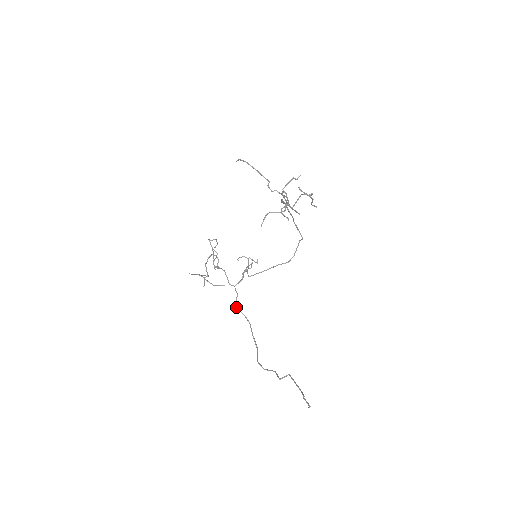
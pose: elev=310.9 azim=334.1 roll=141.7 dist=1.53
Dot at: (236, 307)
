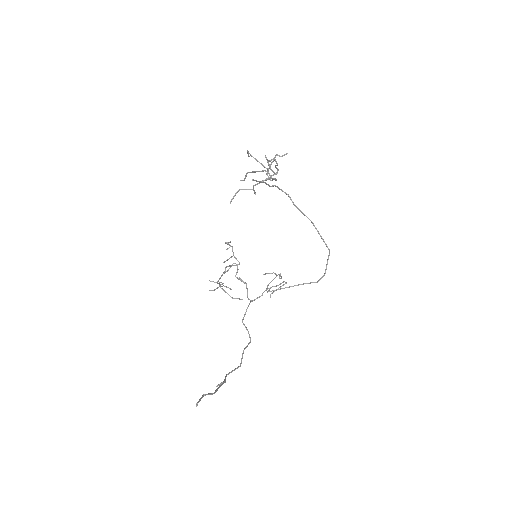
Dot at: occluded
